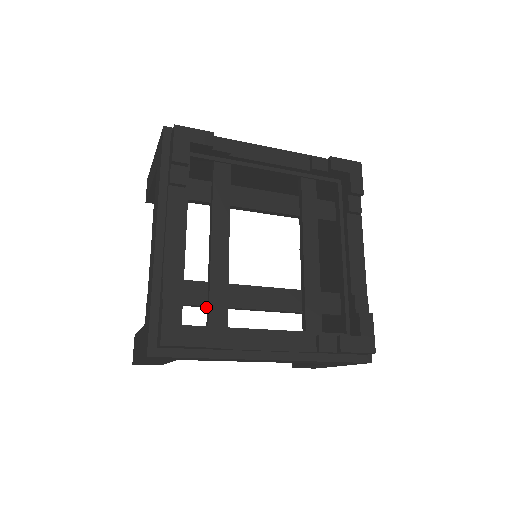
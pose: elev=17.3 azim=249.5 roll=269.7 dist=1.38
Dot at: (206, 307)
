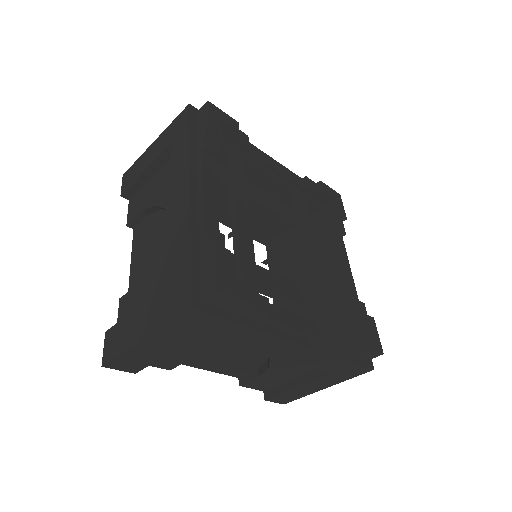
Dot at: occluded
